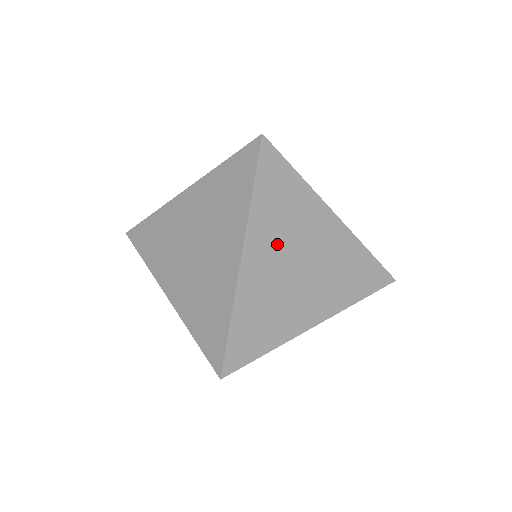
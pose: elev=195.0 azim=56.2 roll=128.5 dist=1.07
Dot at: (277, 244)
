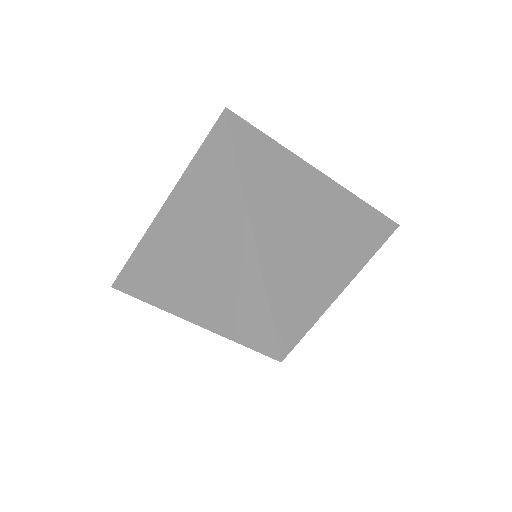
Dot at: (280, 207)
